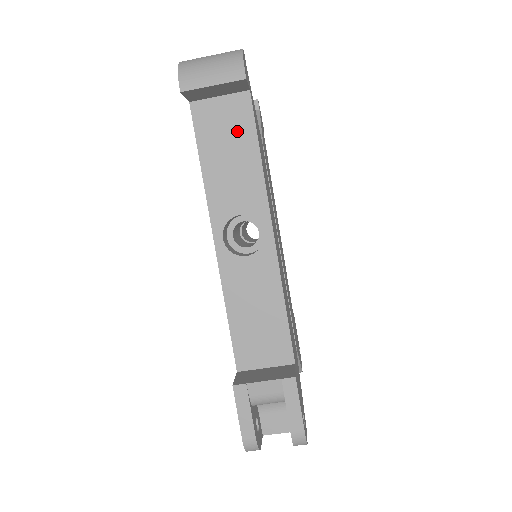
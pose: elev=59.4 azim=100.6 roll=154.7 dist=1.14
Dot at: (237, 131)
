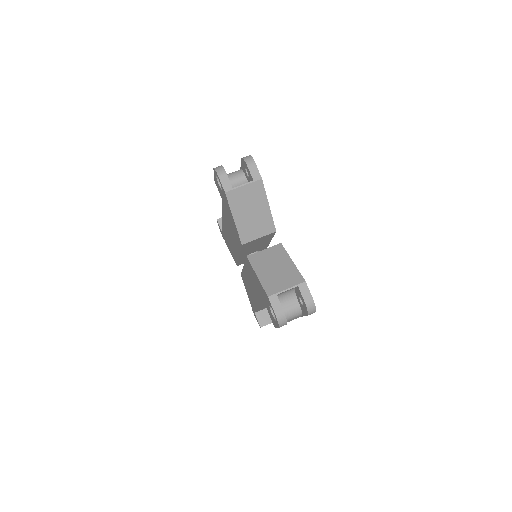
Dot at: occluded
